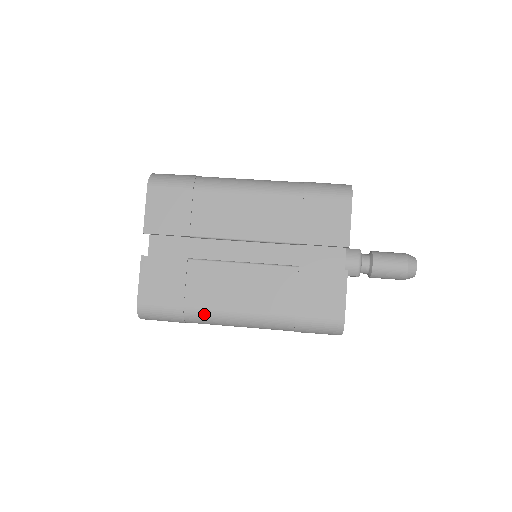
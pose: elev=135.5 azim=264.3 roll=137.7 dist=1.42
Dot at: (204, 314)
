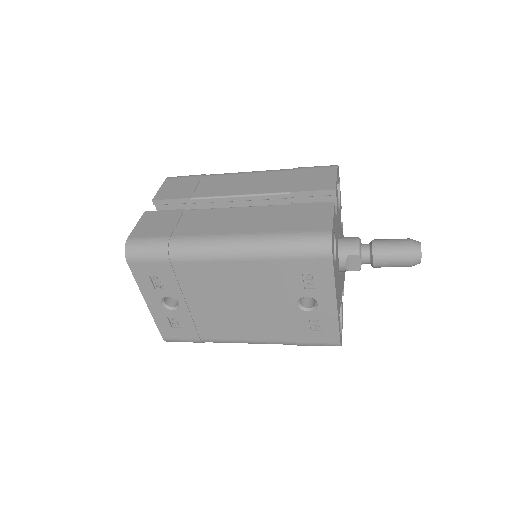
Dot at: (189, 241)
